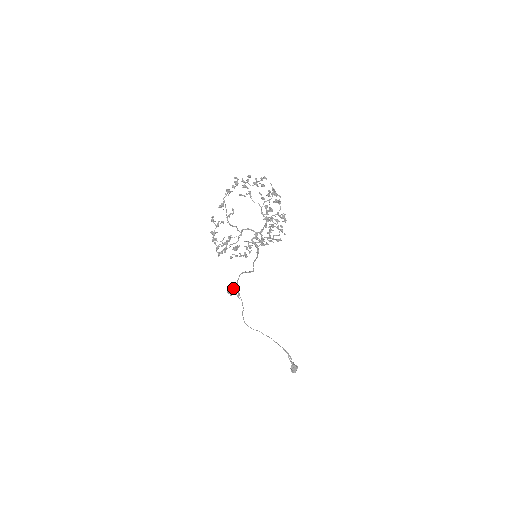
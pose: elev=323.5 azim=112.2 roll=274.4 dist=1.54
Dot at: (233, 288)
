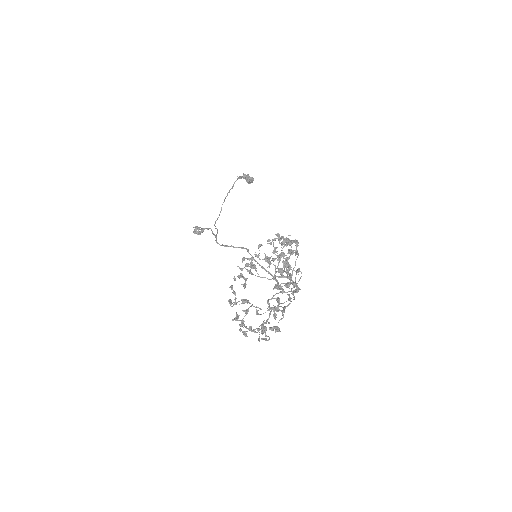
Dot at: occluded
